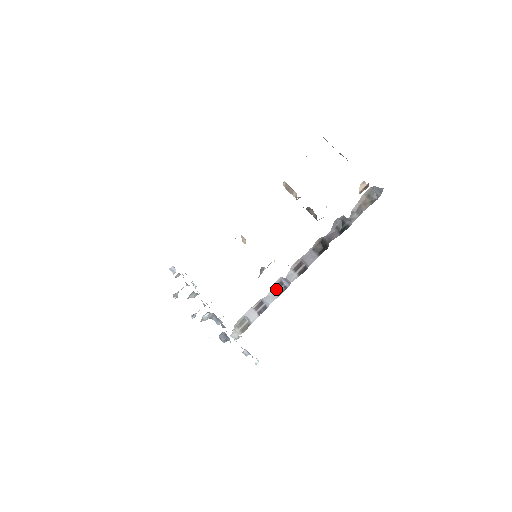
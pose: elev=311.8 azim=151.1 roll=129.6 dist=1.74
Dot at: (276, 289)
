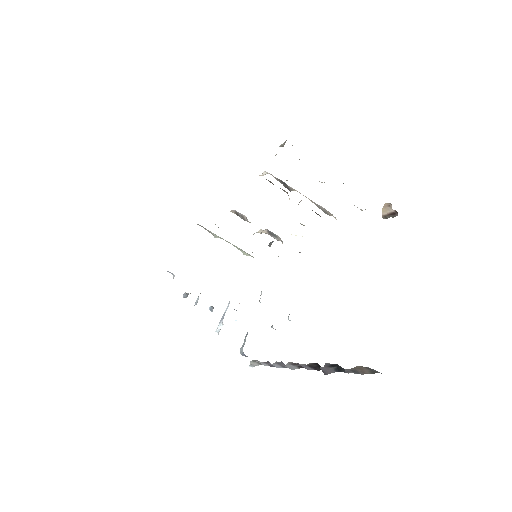
Dot at: (279, 364)
